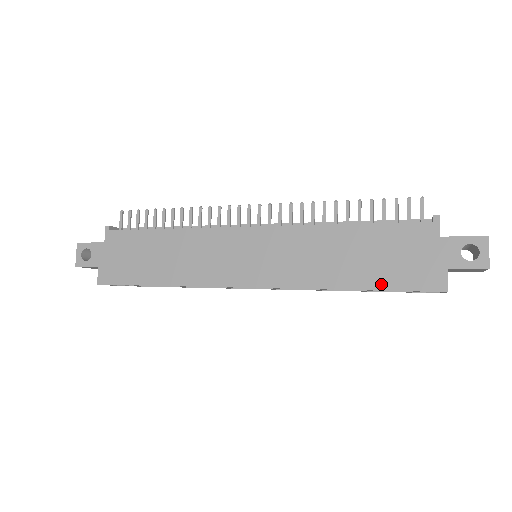
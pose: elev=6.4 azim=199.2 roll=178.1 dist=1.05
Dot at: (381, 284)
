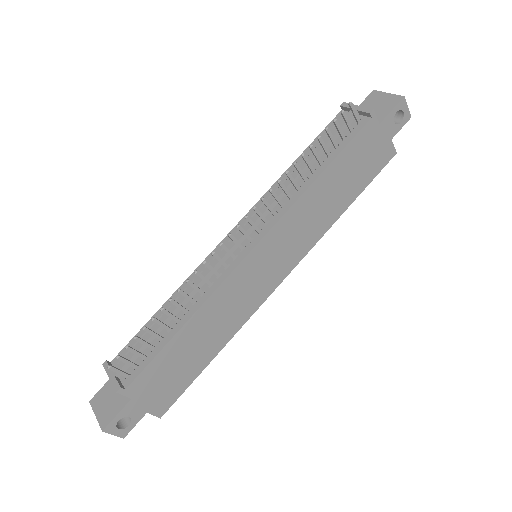
Dot at: (361, 188)
